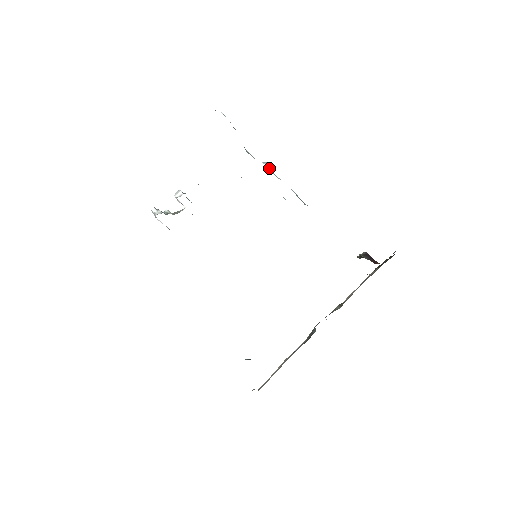
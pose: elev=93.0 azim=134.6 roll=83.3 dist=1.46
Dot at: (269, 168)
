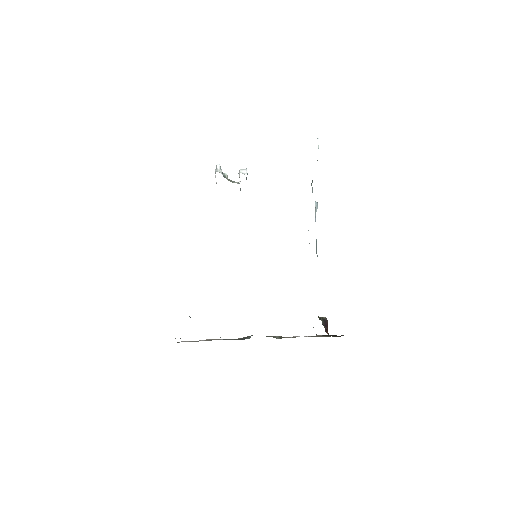
Dot at: (316, 209)
